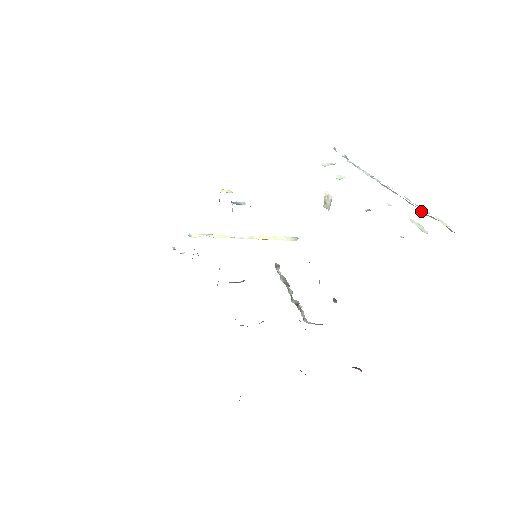
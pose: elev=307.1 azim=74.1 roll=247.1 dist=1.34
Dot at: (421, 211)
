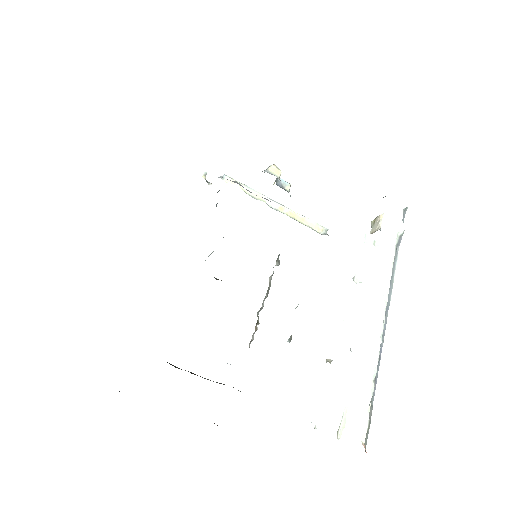
Dot at: (372, 394)
